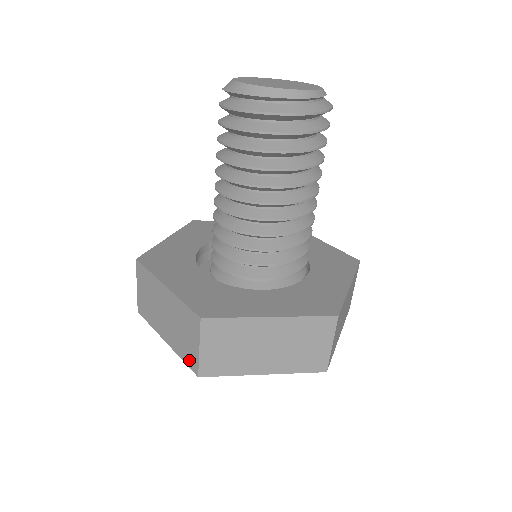
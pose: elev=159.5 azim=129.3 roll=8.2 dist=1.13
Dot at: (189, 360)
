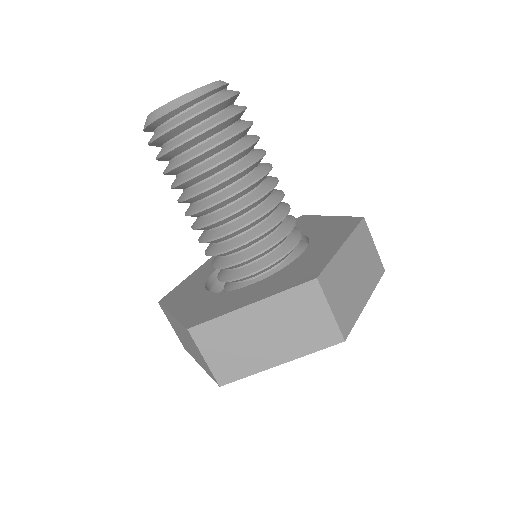
Dot at: (324, 339)
